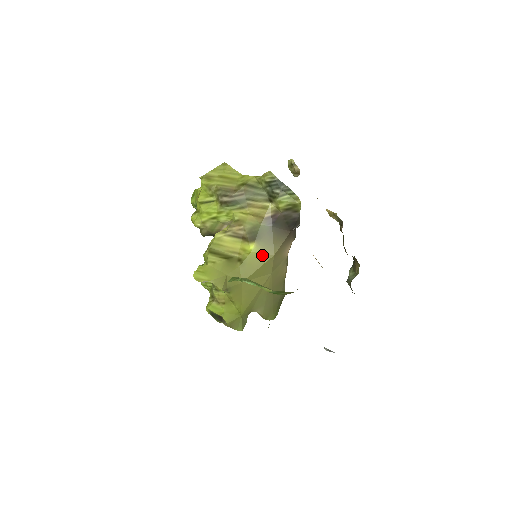
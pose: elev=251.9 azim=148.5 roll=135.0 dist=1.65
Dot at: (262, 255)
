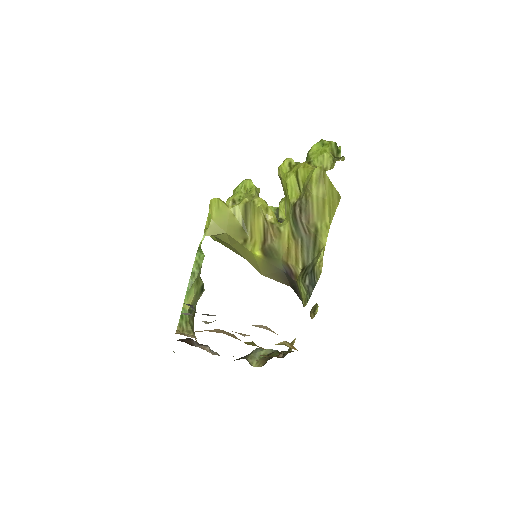
Dot at: (256, 264)
